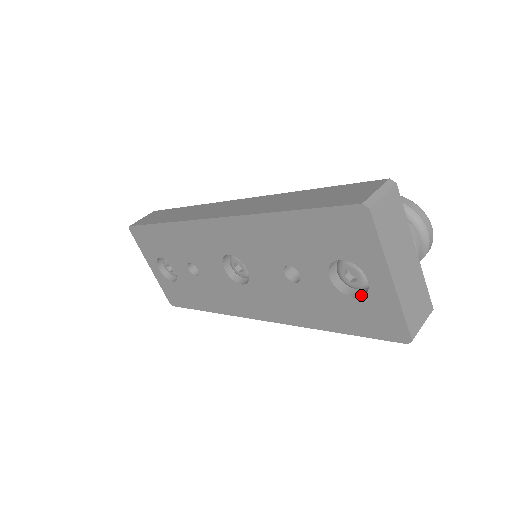
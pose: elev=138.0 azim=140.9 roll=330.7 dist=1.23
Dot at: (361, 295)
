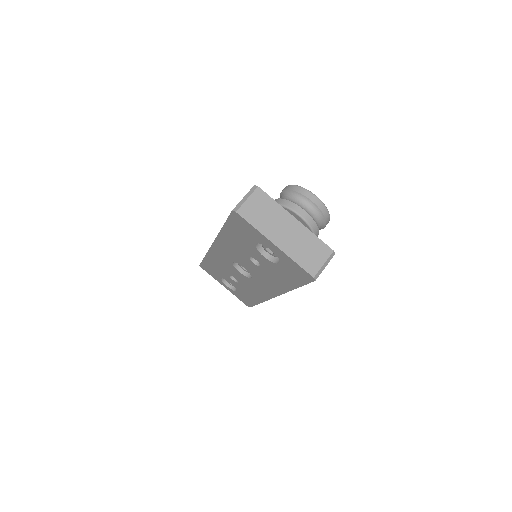
Dot at: occluded
